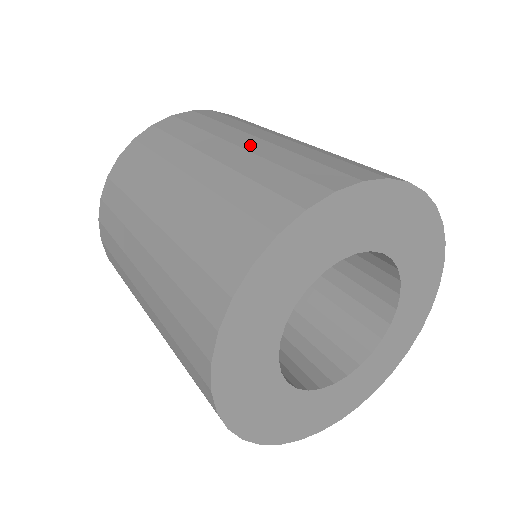
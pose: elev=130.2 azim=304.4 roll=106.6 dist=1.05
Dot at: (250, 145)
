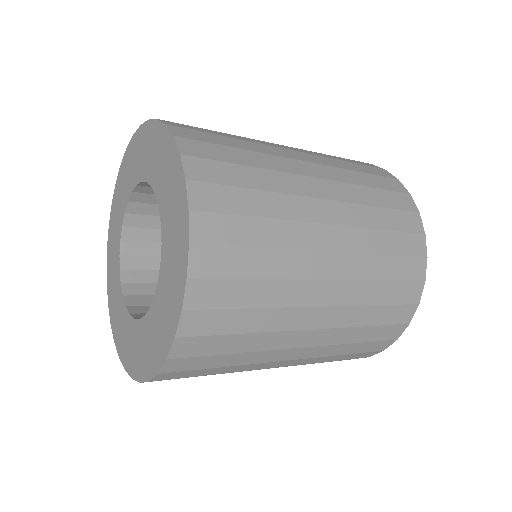
Dot at: (341, 271)
